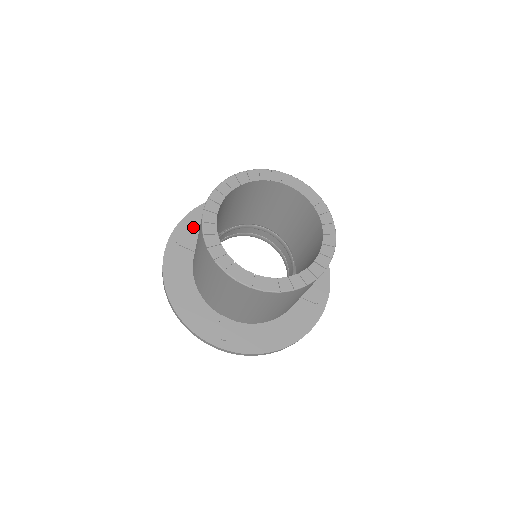
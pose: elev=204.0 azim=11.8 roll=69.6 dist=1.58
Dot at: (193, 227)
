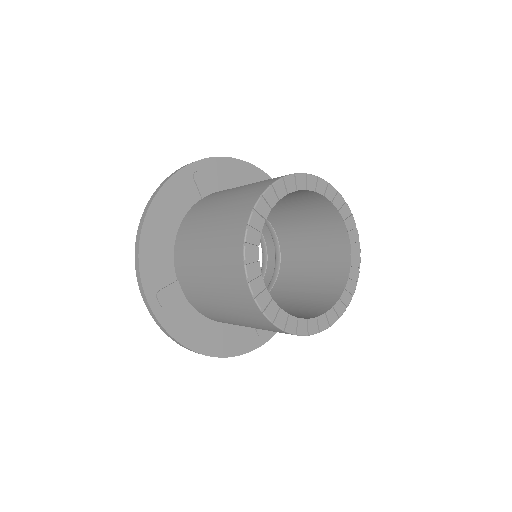
Dot at: (218, 174)
